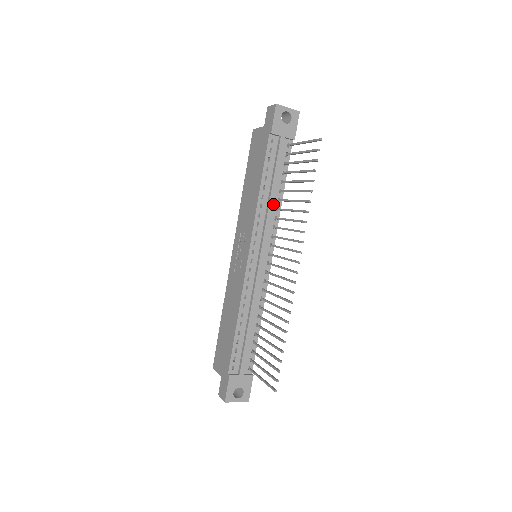
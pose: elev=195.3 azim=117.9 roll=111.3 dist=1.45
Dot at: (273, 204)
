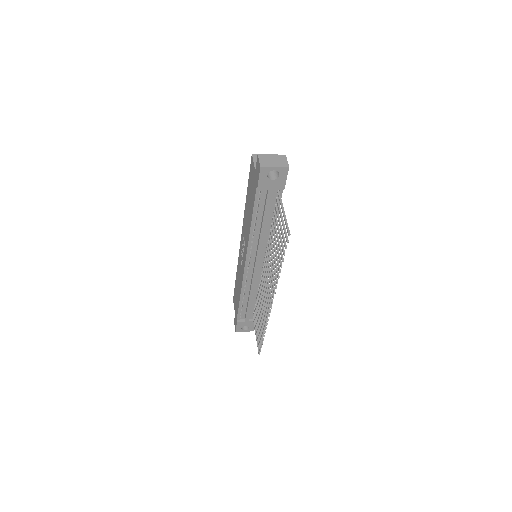
Dot at: (264, 236)
